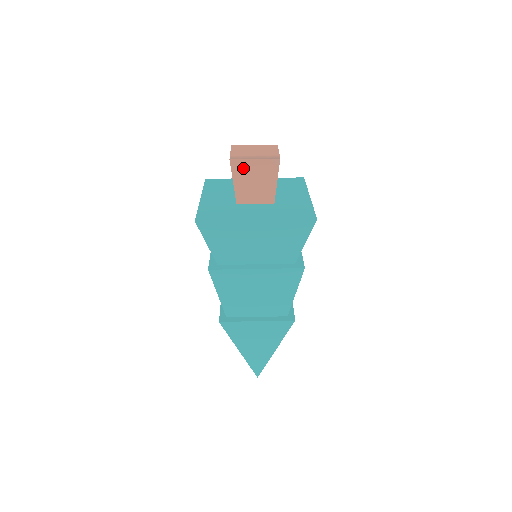
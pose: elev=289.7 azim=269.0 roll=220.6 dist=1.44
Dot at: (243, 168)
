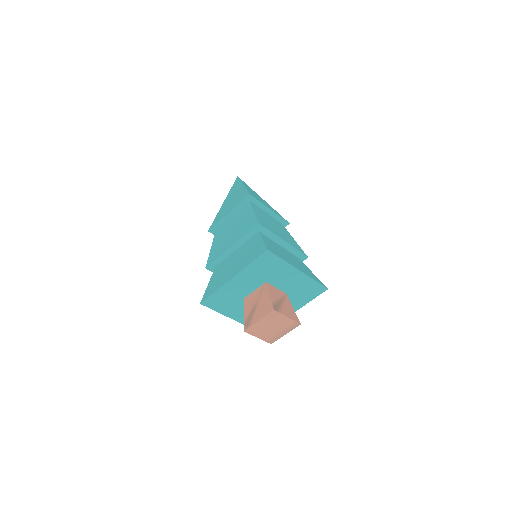
Dot at: occluded
